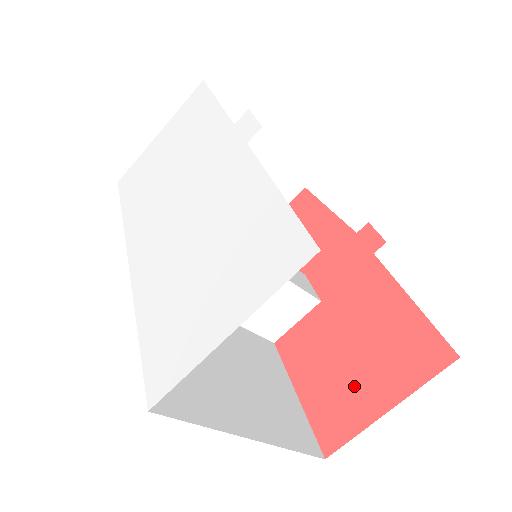
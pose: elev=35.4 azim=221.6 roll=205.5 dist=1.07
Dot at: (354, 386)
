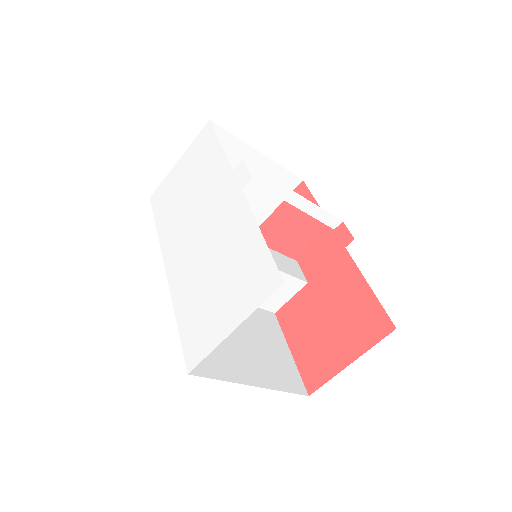
Dot at: (329, 347)
